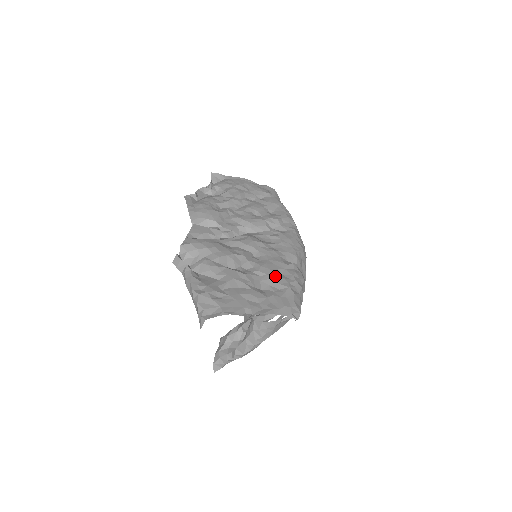
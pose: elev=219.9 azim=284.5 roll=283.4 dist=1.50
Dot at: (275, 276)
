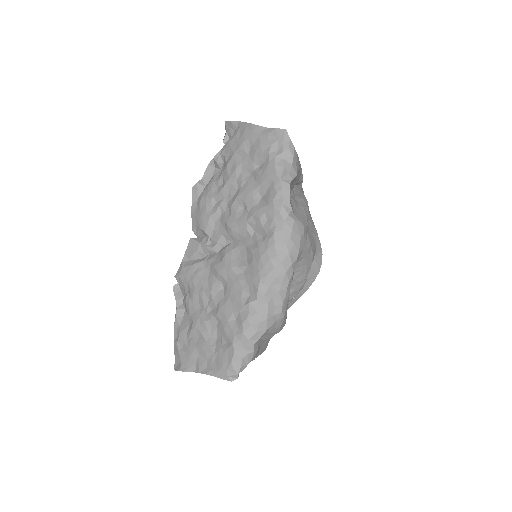
Dot at: (226, 325)
